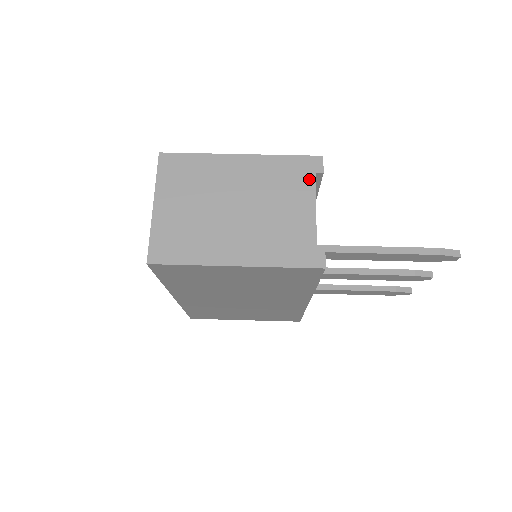
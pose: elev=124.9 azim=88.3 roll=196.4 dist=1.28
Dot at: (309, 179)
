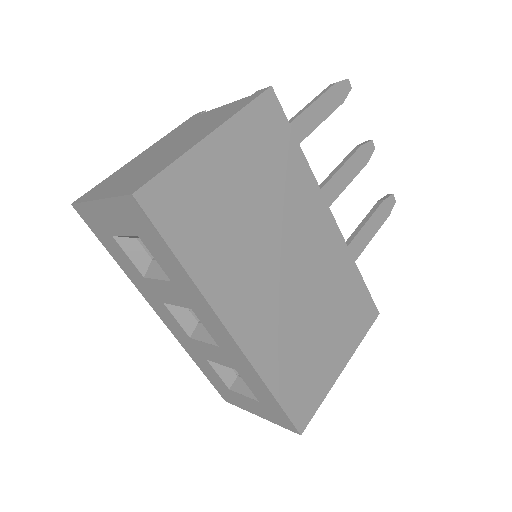
Dot at: (200, 115)
